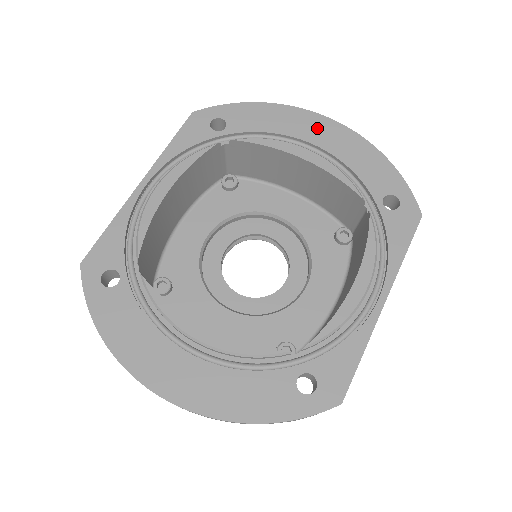
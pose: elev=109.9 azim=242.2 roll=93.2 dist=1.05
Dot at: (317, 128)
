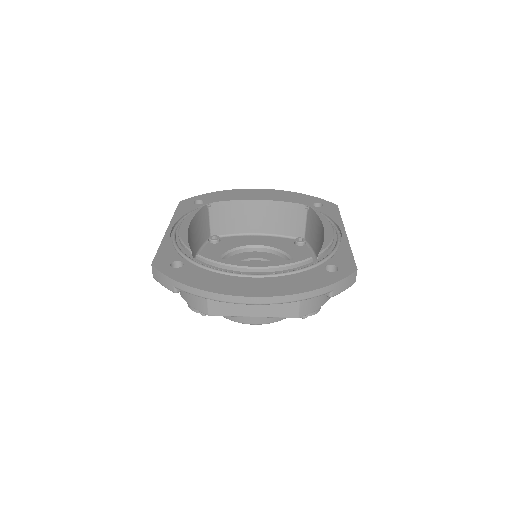
Dot at: (256, 193)
